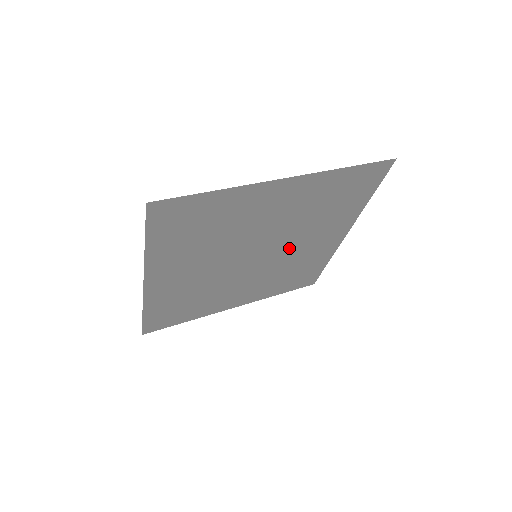
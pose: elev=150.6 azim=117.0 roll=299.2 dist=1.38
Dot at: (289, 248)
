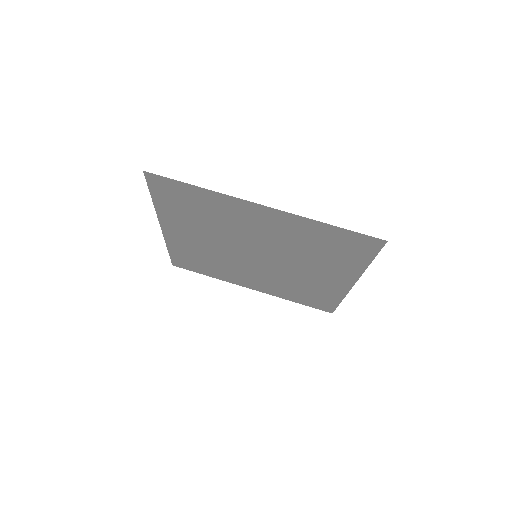
Dot at: (289, 266)
